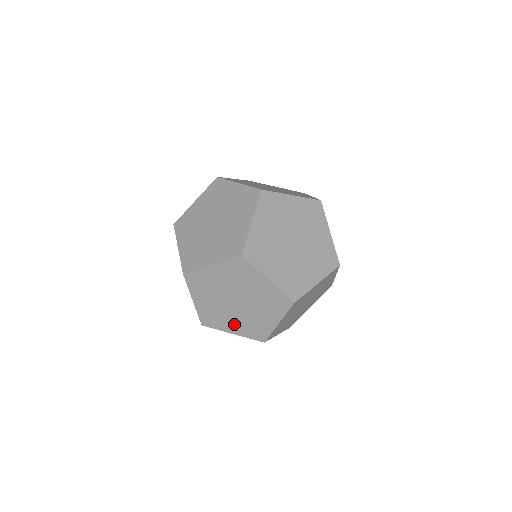
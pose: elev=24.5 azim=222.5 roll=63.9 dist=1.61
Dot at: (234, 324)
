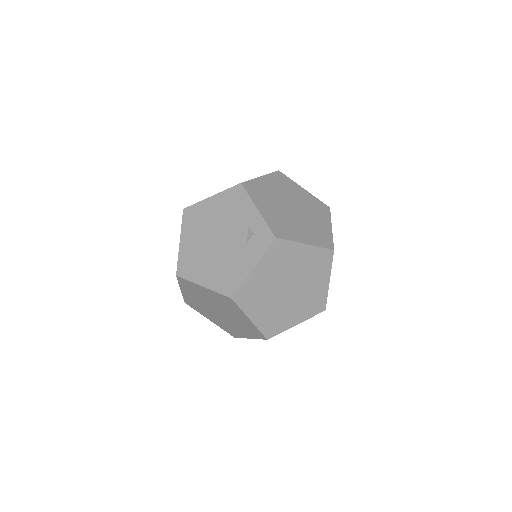
Dot at: (193, 297)
